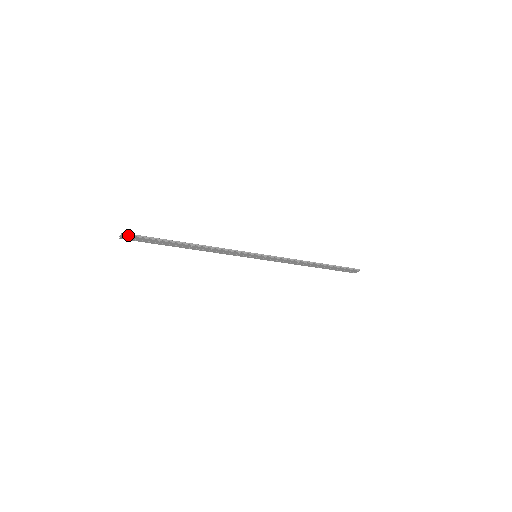
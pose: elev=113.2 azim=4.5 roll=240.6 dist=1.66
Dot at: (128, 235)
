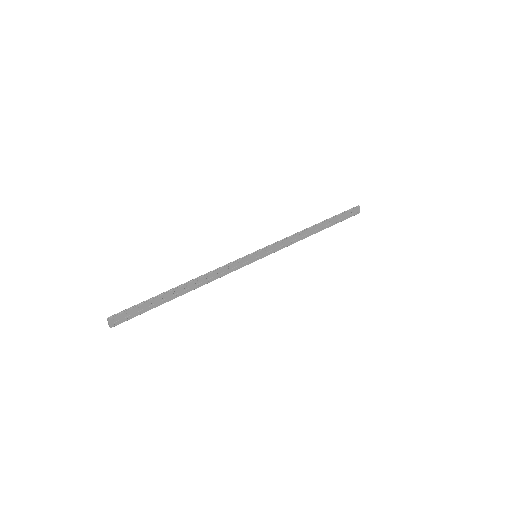
Dot at: (114, 316)
